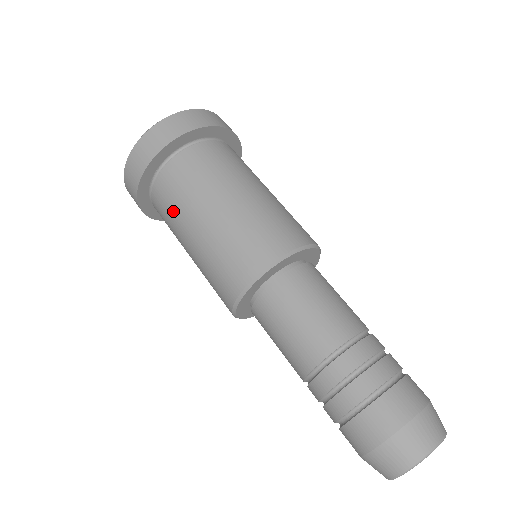
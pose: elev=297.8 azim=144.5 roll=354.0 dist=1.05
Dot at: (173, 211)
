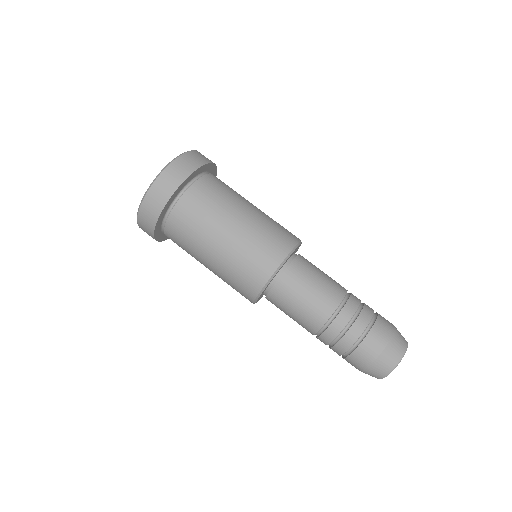
Dot at: (206, 214)
